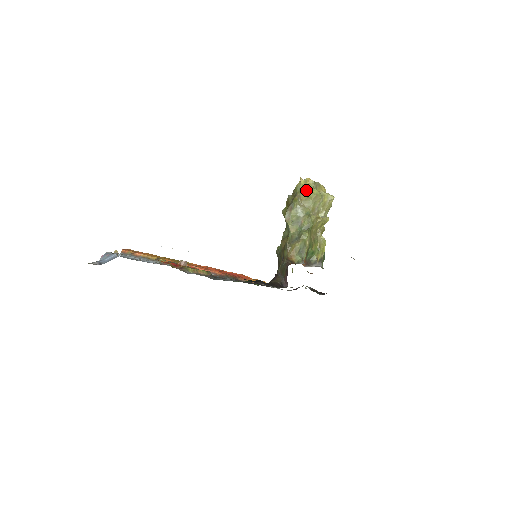
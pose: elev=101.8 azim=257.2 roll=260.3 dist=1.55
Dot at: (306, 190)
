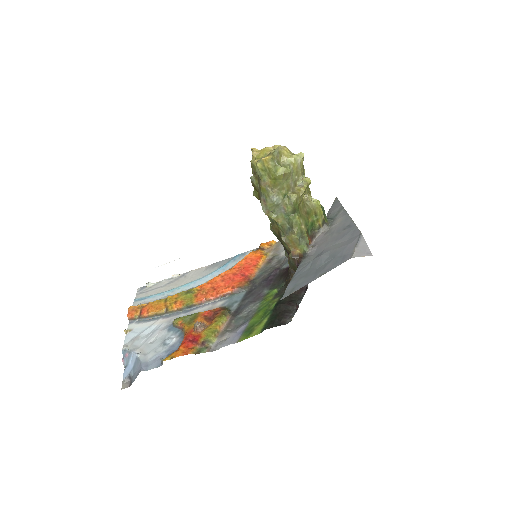
Dot at: (269, 173)
